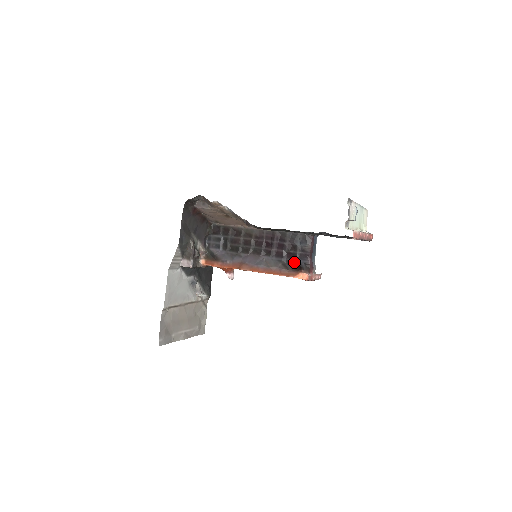
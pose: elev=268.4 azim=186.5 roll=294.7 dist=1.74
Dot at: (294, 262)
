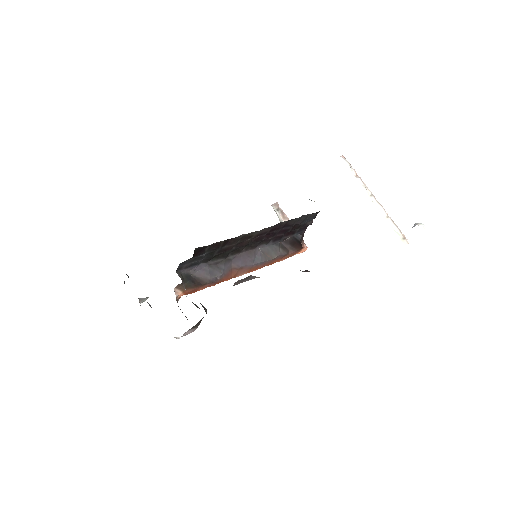
Dot at: (292, 239)
